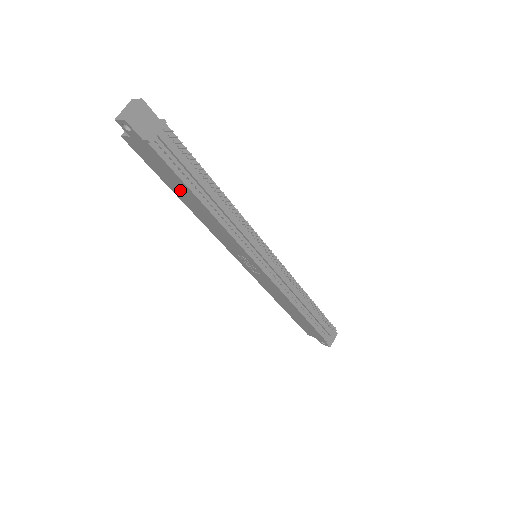
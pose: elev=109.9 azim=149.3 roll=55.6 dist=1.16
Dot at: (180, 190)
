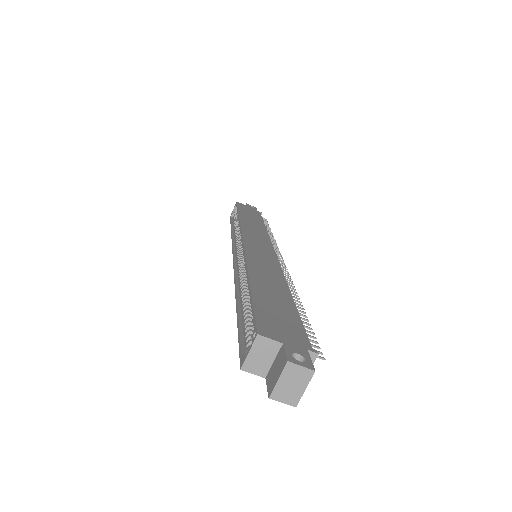
Dot at: occluded
